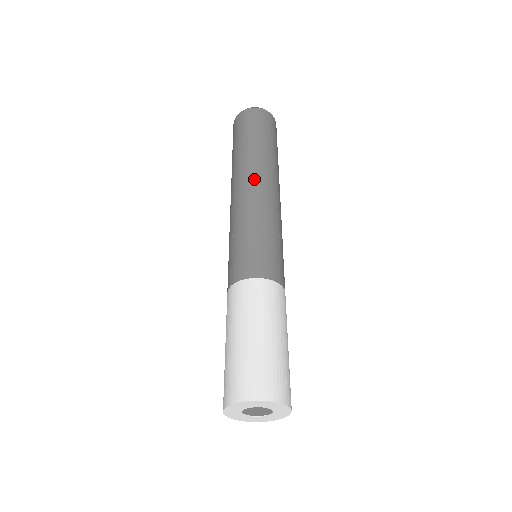
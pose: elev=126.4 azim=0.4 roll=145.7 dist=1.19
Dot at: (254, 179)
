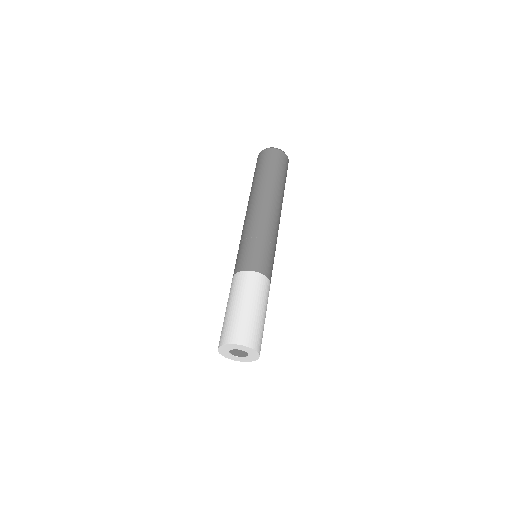
Dot at: (248, 207)
